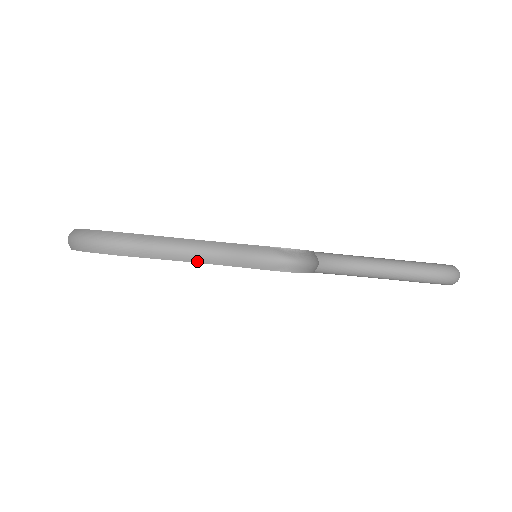
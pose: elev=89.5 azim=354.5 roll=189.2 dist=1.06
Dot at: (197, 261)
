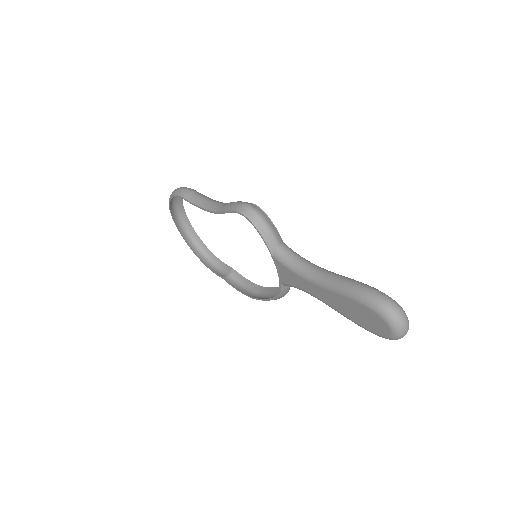
Dot at: (207, 208)
